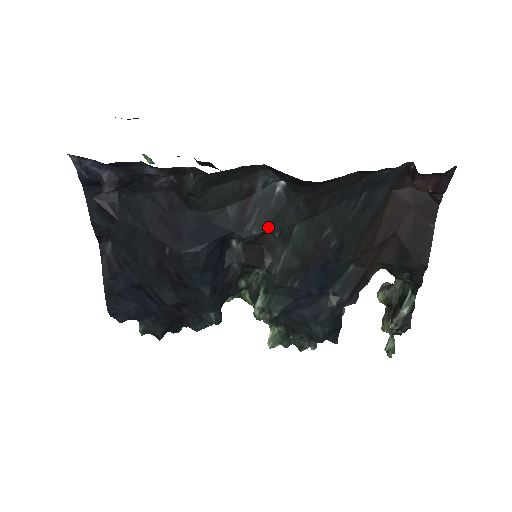
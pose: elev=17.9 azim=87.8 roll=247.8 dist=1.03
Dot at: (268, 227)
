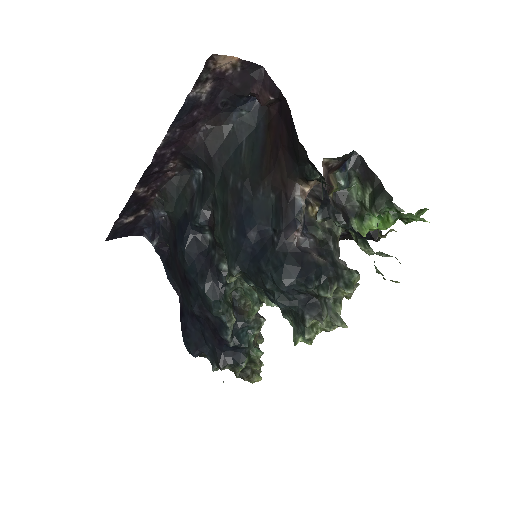
Dot at: (203, 204)
